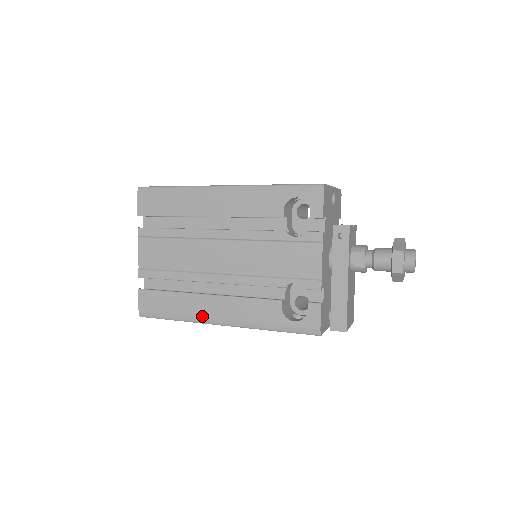
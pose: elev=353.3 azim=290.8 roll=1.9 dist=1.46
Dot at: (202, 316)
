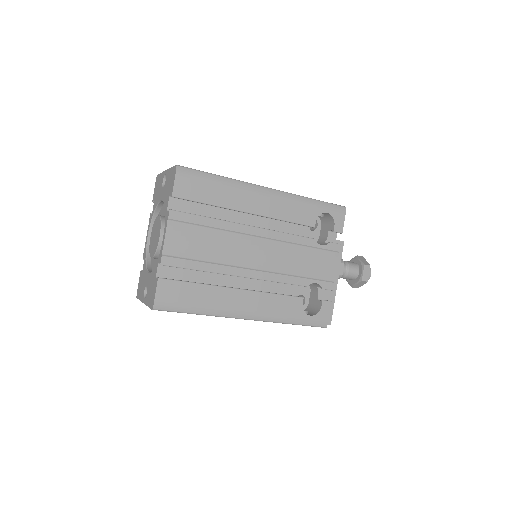
Dot at: (229, 310)
